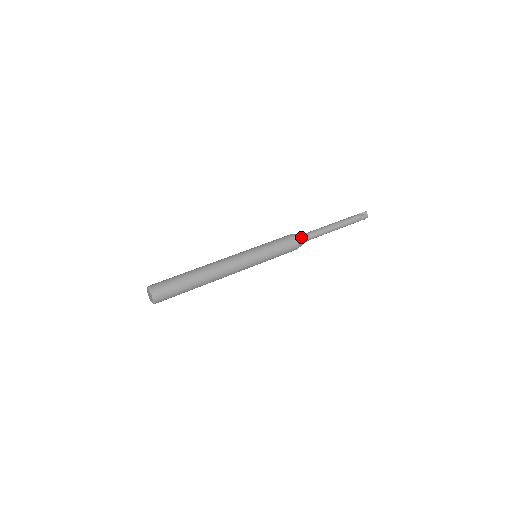
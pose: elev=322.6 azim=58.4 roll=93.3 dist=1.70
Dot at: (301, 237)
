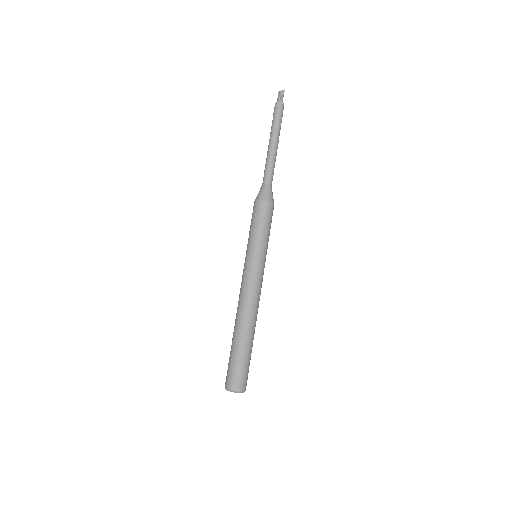
Dot at: occluded
